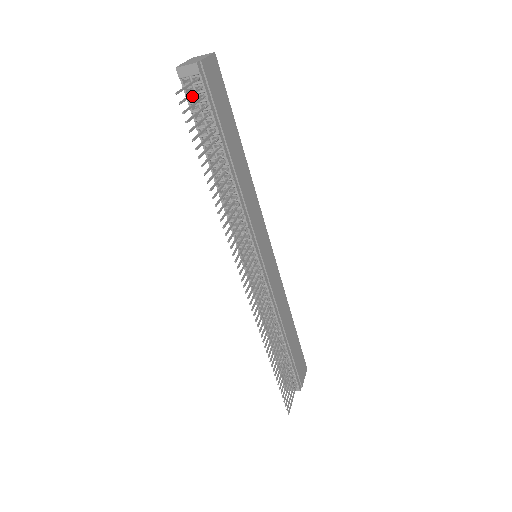
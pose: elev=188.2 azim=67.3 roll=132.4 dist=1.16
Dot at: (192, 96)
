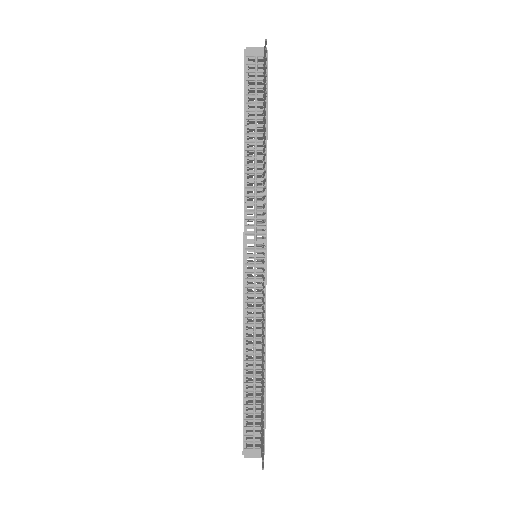
Dot at: (252, 73)
